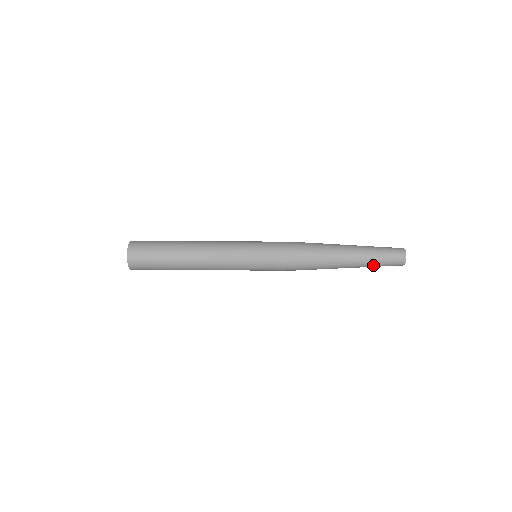
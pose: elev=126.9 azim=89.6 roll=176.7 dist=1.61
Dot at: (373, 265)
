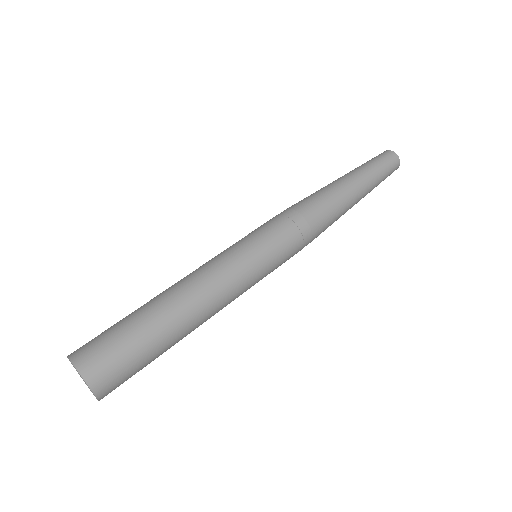
Dot at: (375, 174)
